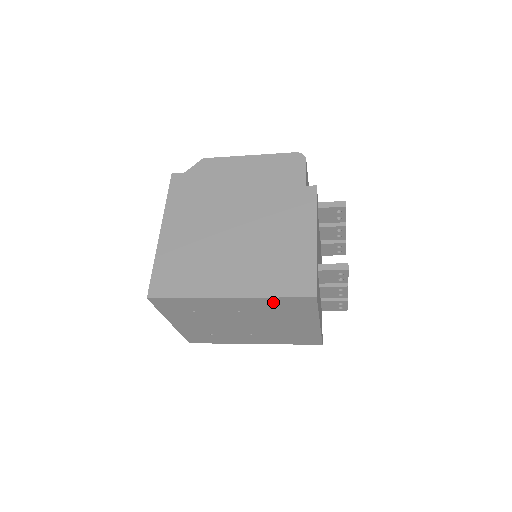
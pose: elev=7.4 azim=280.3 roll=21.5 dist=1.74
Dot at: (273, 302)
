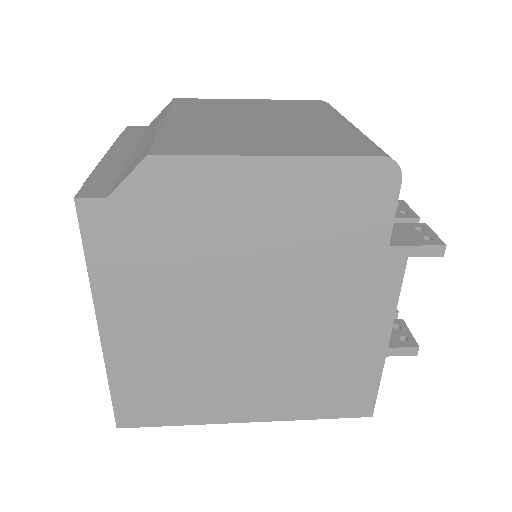
Dot at: occluded
